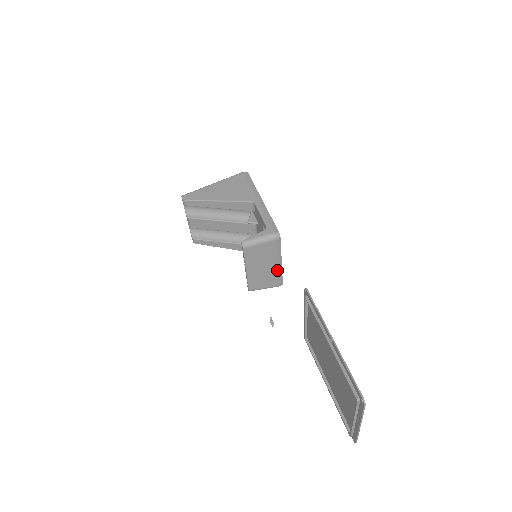
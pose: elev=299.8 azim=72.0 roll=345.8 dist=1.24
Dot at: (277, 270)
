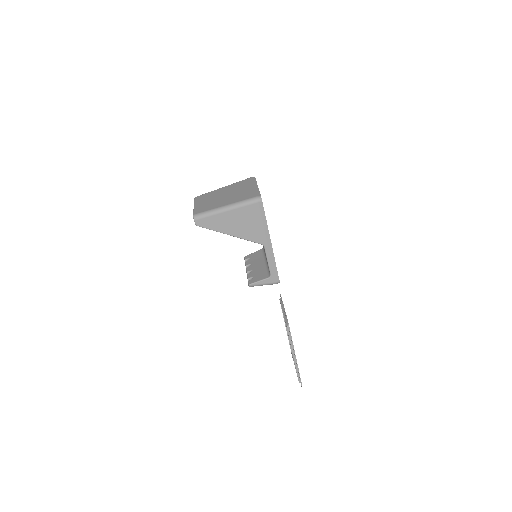
Dot at: occluded
